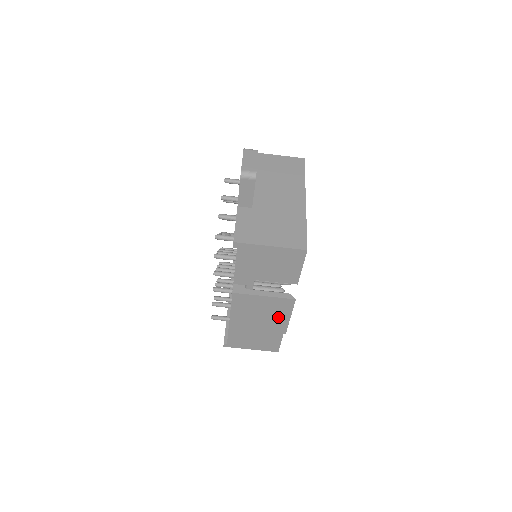
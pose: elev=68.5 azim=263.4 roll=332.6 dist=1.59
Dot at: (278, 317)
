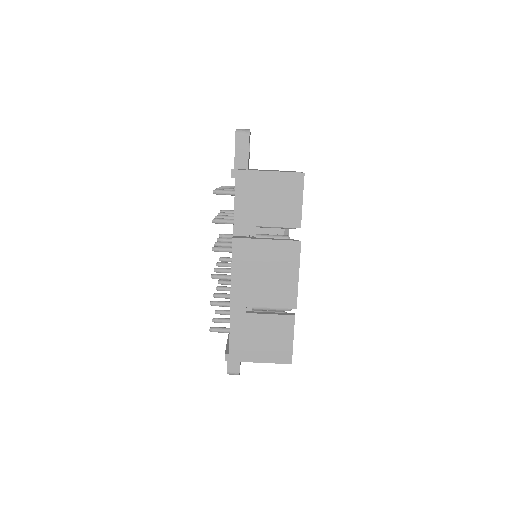
Dot at: (285, 277)
